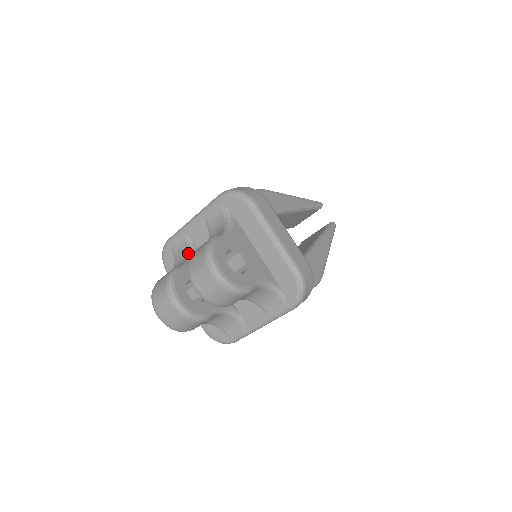
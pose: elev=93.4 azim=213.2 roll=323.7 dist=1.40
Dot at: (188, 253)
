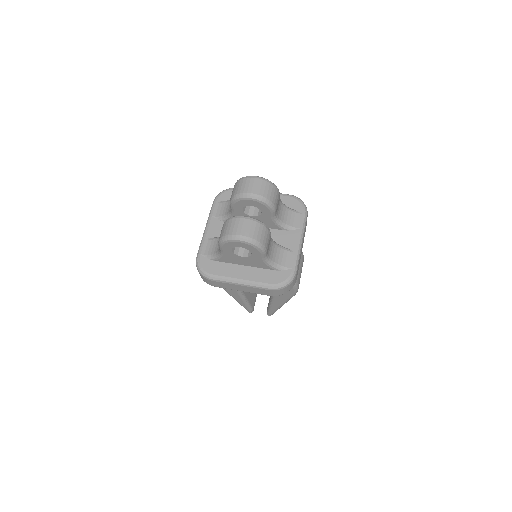
Dot at: occluded
